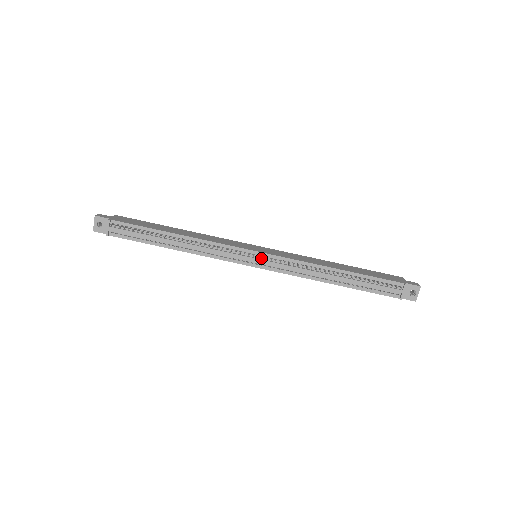
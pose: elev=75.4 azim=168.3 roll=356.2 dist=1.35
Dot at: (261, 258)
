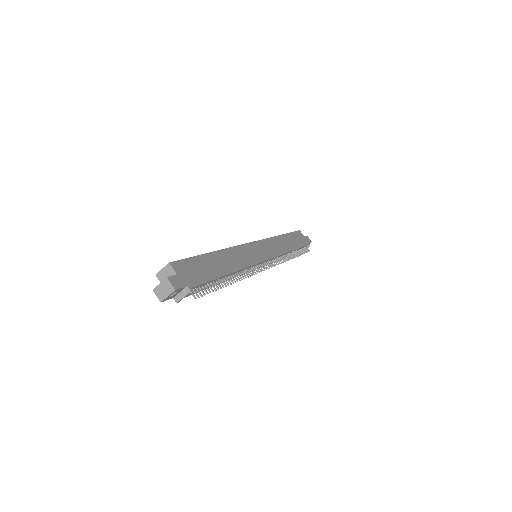
Dot at: (265, 263)
